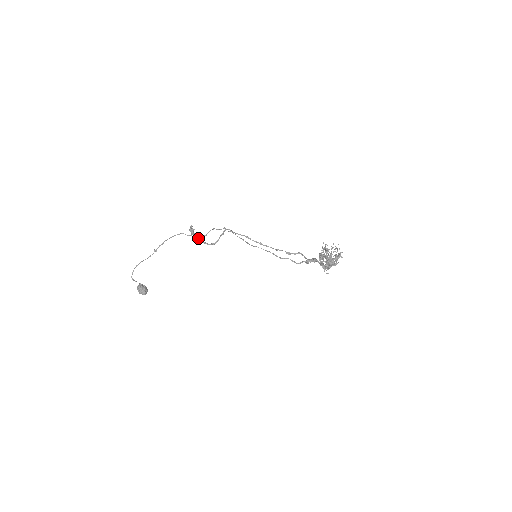
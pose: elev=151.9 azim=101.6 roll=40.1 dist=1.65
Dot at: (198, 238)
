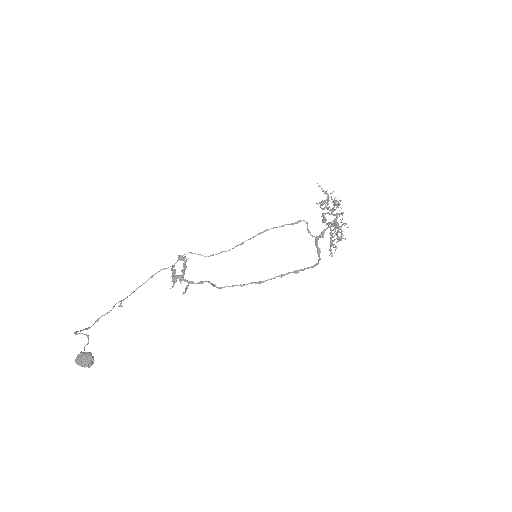
Dot at: (182, 258)
